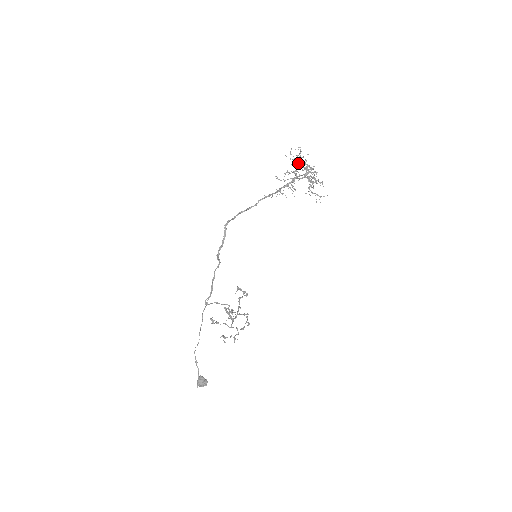
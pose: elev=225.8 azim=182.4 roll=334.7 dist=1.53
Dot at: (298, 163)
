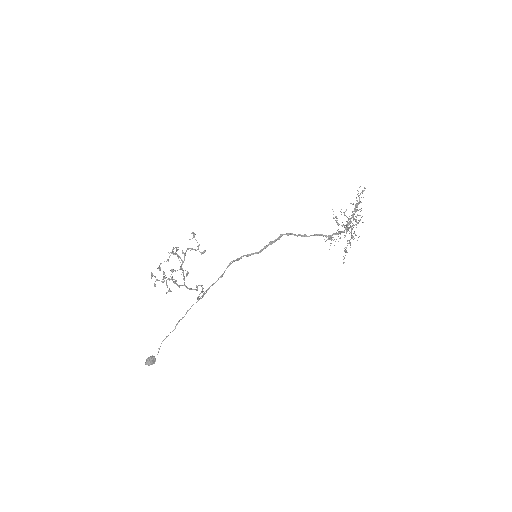
Dot at: (360, 219)
